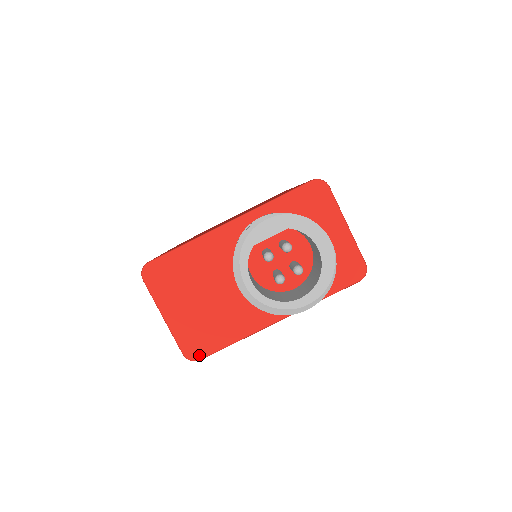
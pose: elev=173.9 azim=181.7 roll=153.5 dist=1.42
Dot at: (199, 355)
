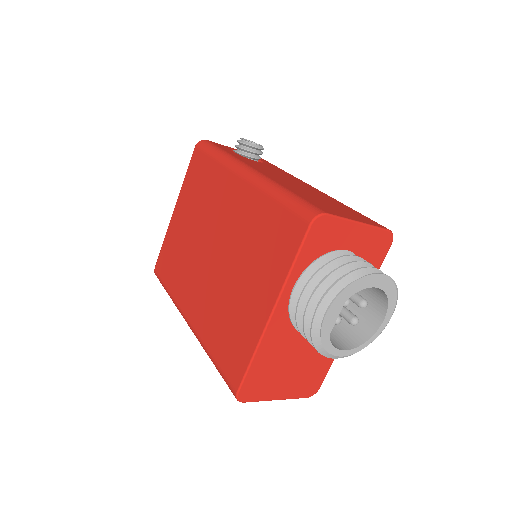
Dot at: (317, 388)
